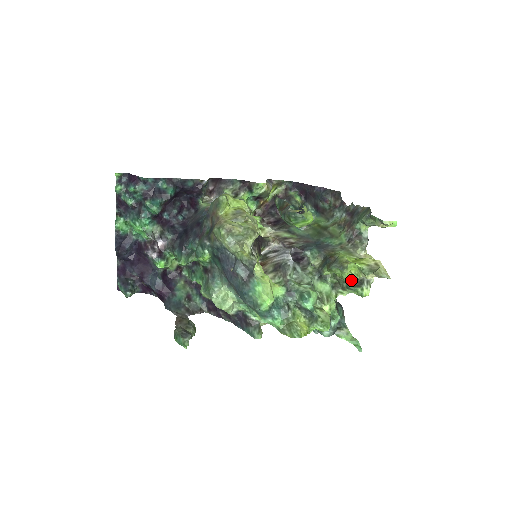
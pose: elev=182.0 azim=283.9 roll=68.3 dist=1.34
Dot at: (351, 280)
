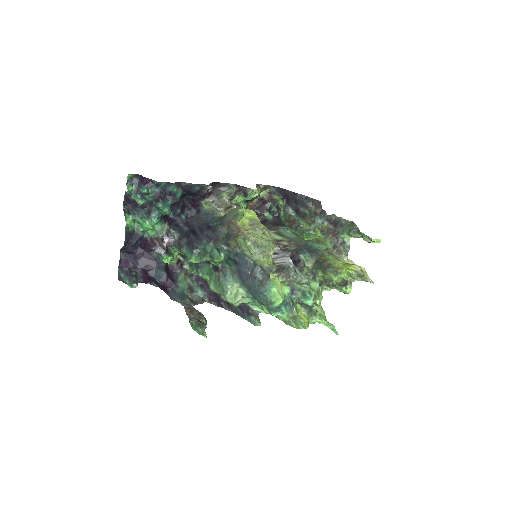
Dot at: (339, 281)
